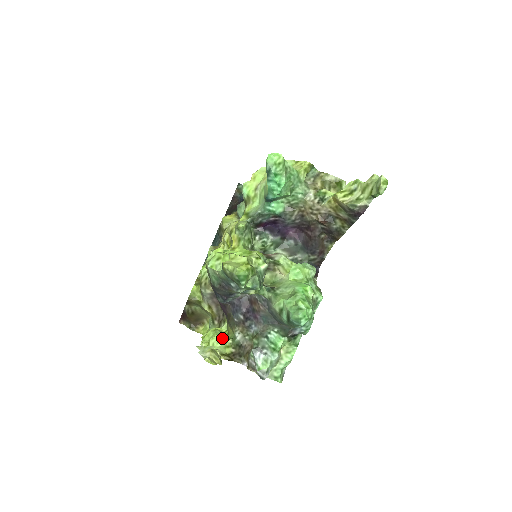
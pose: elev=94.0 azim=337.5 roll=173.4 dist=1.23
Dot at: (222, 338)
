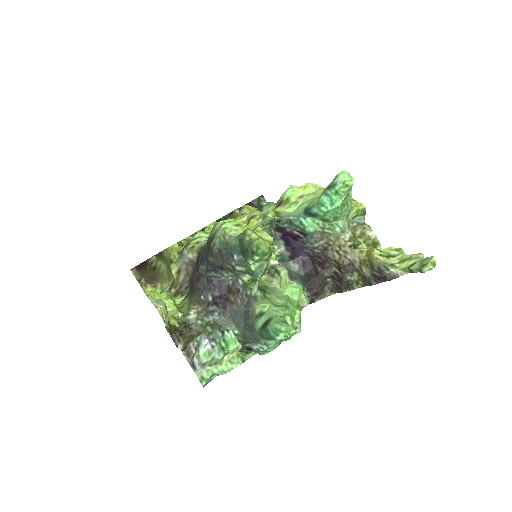
Dot at: occluded
